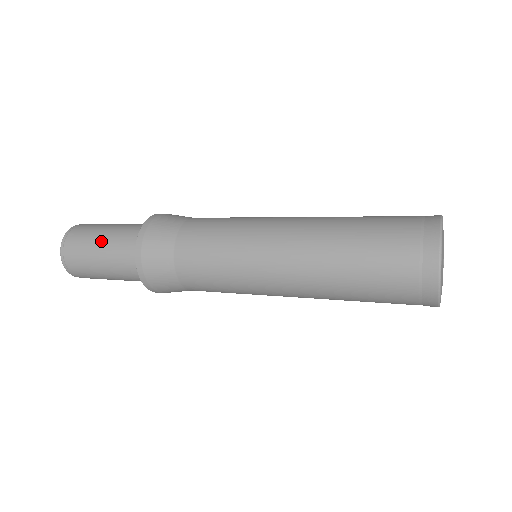
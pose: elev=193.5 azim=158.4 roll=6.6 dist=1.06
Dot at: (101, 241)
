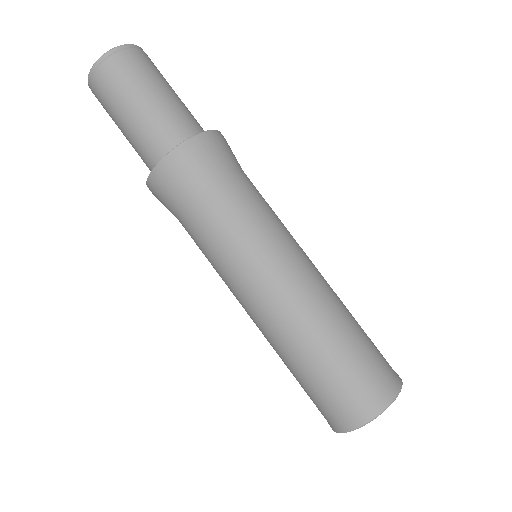
Dot at: (123, 124)
